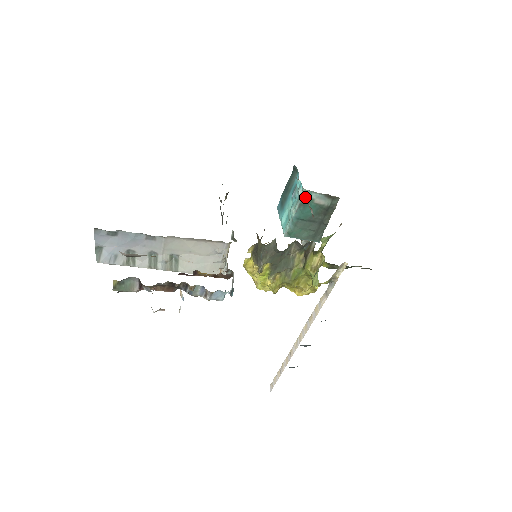
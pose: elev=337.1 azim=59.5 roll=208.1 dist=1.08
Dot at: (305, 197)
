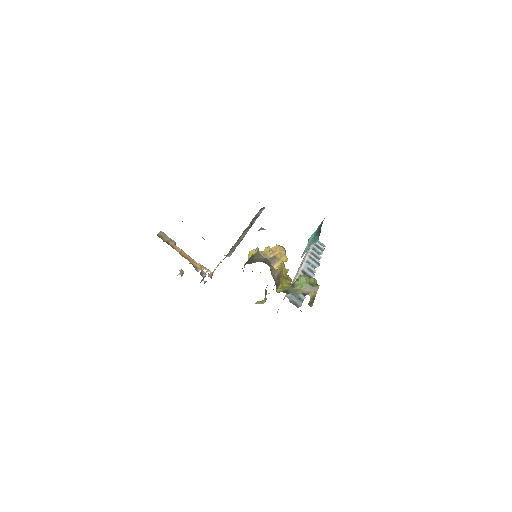
Dot at: occluded
